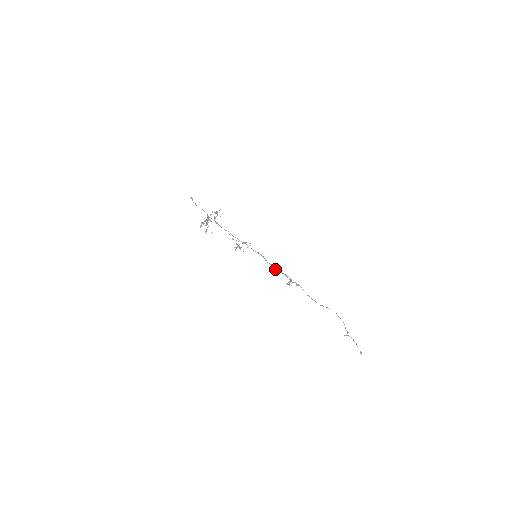
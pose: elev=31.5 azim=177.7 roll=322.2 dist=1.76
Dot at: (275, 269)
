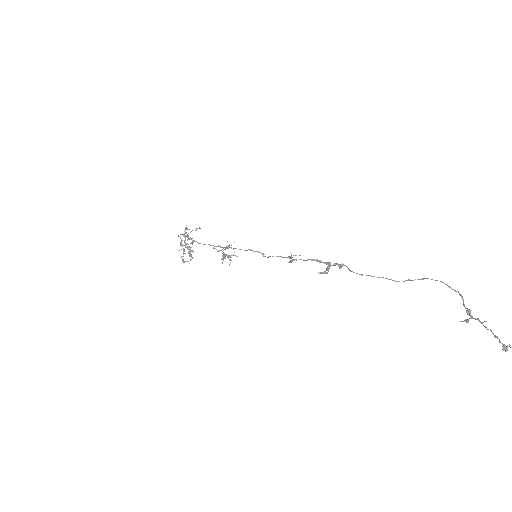
Dot at: (291, 260)
